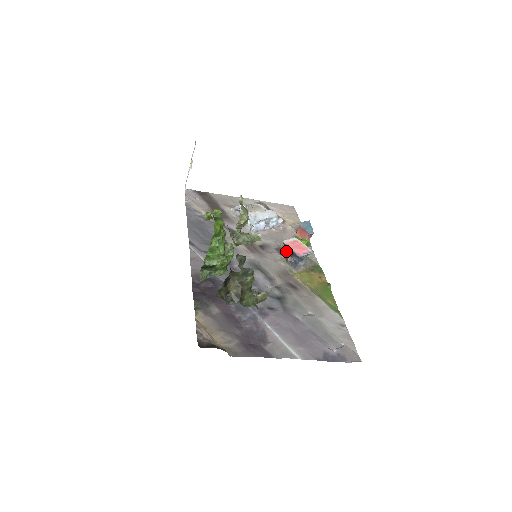
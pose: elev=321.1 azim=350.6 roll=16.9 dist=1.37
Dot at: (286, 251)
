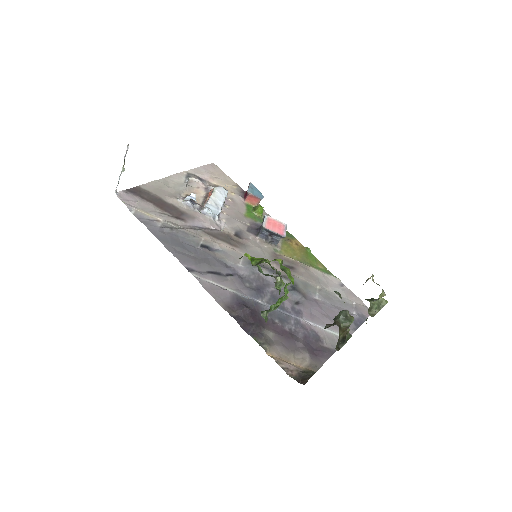
Dot at: (264, 233)
